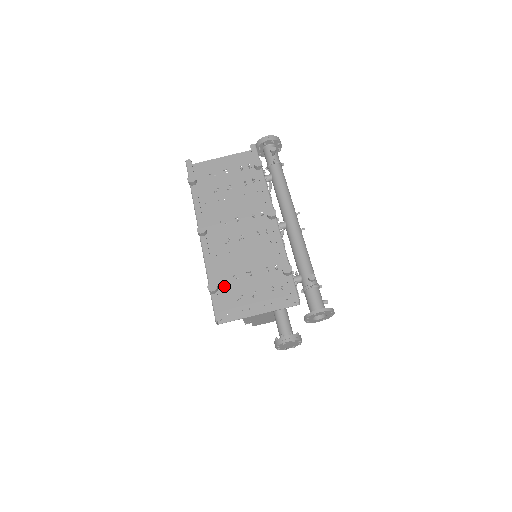
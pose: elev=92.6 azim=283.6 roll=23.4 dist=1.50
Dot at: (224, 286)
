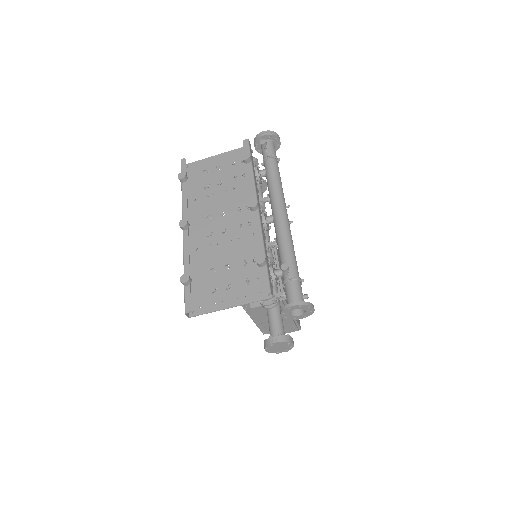
Dot at: (201, 279)
